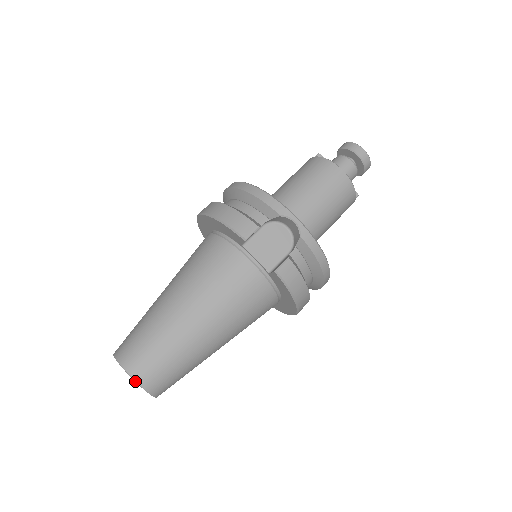
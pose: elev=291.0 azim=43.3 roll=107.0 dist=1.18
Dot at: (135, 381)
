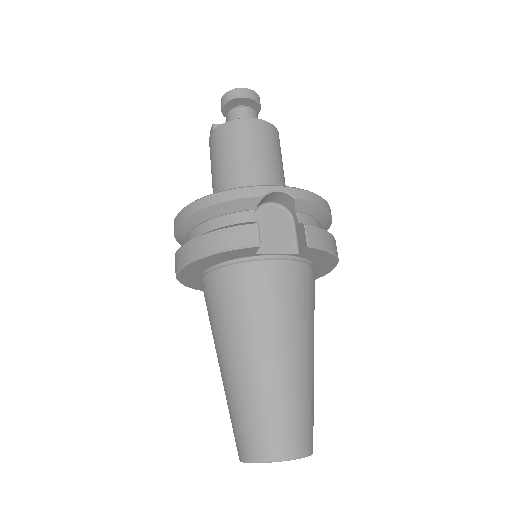
Dot at: occluded
